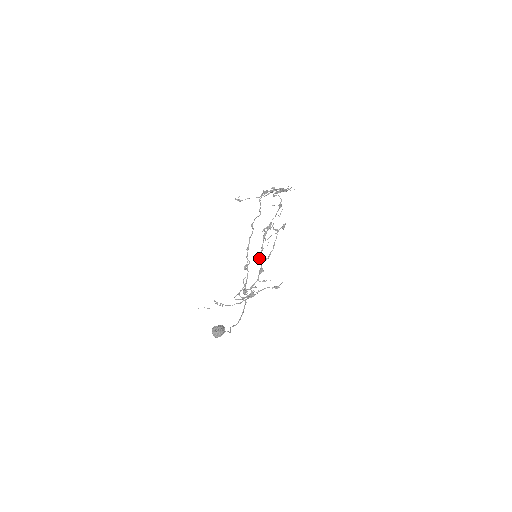
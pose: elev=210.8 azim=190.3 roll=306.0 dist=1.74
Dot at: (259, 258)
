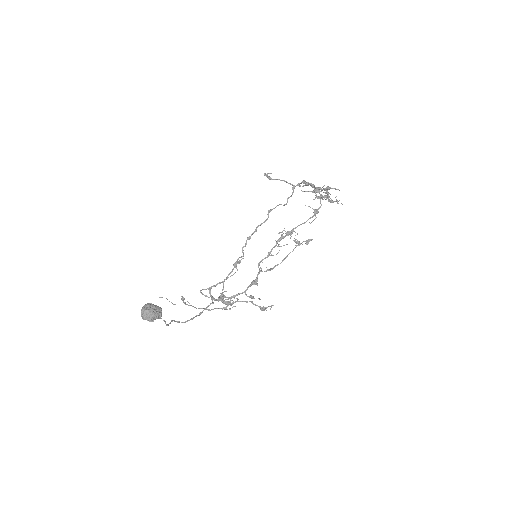
Dot at: (259, 264)
